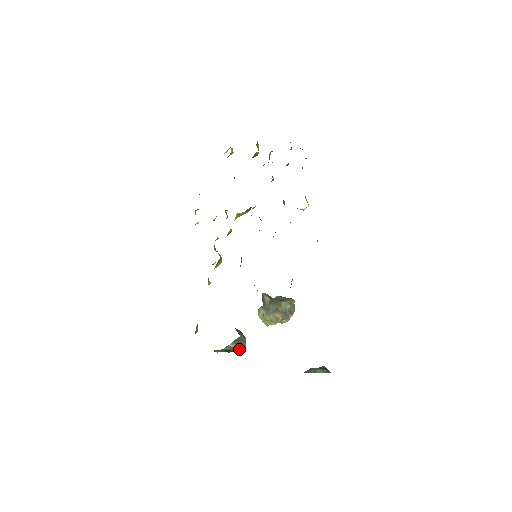
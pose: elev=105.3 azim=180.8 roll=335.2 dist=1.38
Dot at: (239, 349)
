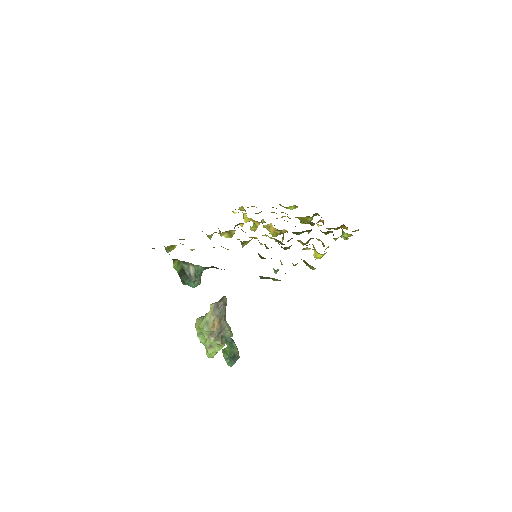
Dot at: (190, 281)
